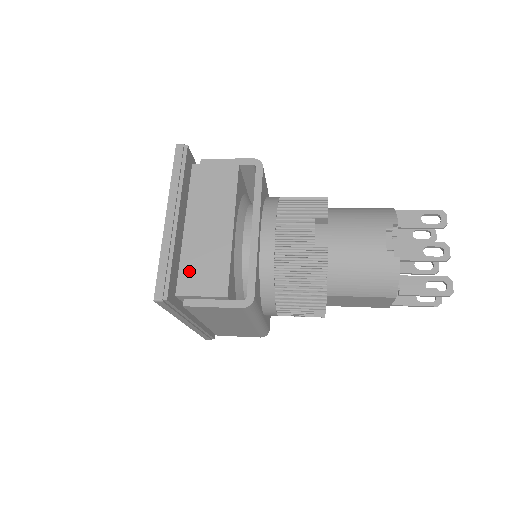
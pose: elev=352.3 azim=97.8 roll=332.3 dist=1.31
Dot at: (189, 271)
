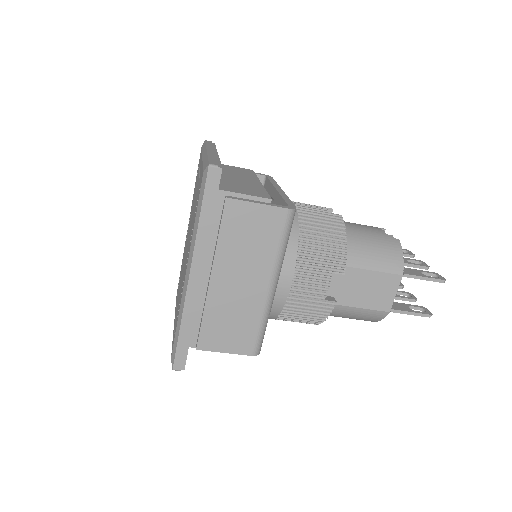
Dot at: (227, 185)
